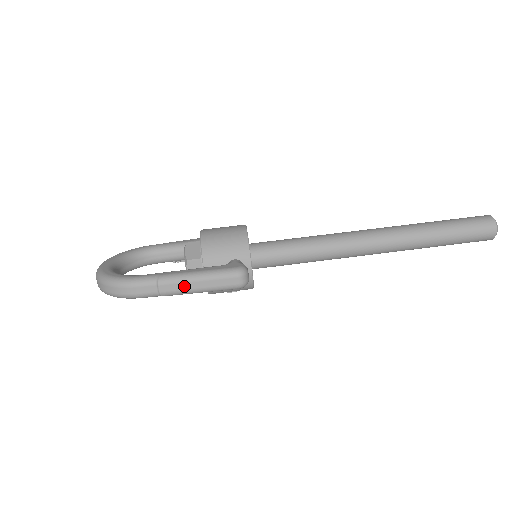
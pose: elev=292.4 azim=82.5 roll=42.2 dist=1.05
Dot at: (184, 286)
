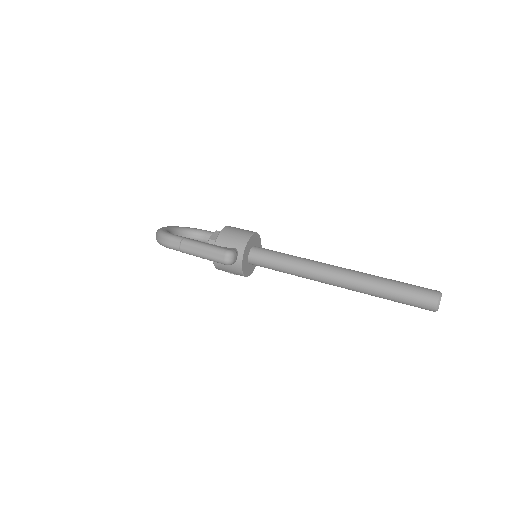
Dot at: (194, 249)
